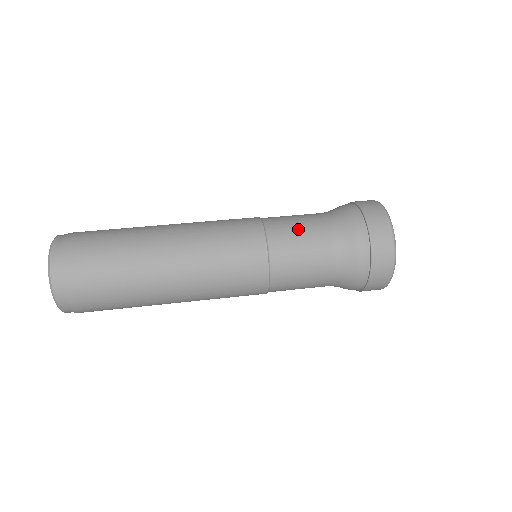
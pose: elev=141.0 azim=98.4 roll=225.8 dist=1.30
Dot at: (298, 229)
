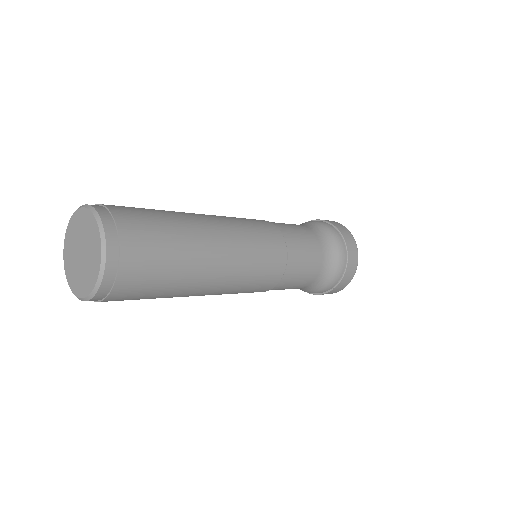
Dot at: occluded
